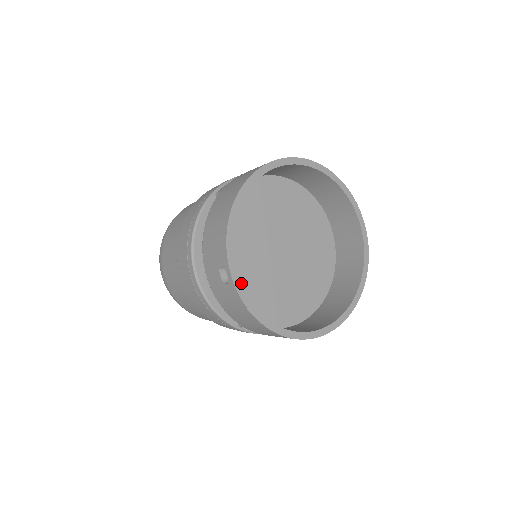
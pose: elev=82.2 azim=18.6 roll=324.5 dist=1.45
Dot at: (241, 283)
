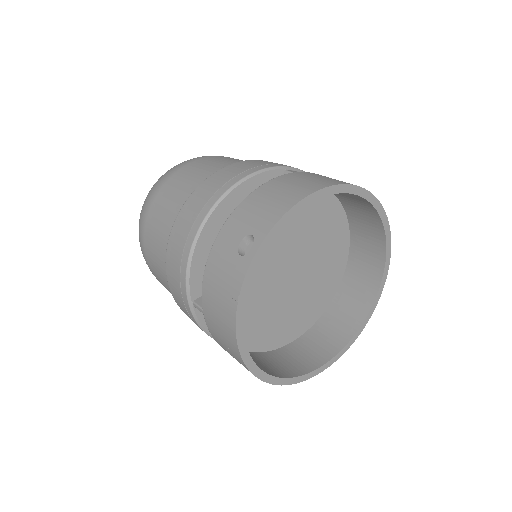
Dot at: occluded
